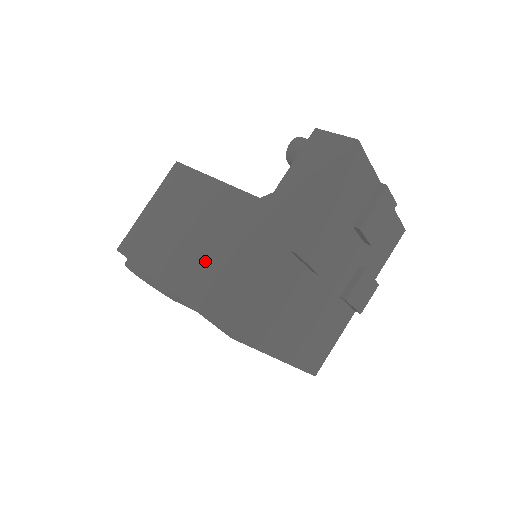
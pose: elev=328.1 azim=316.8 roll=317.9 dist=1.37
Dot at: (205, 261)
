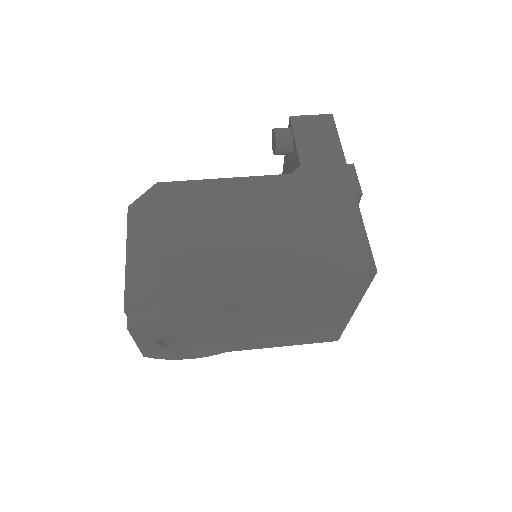
Dot at: (290, 238)
